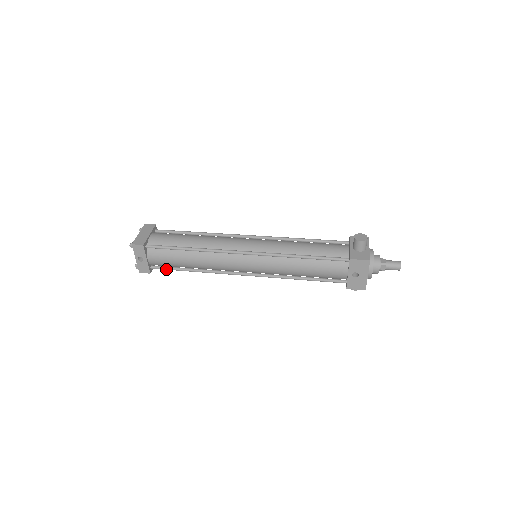
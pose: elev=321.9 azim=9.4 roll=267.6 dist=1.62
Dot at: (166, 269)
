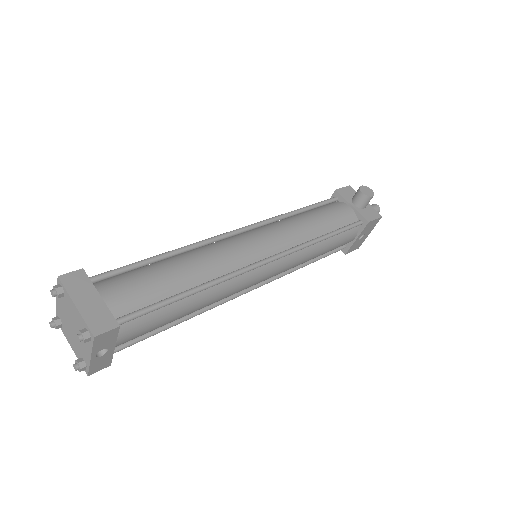
Dot at: occluded
